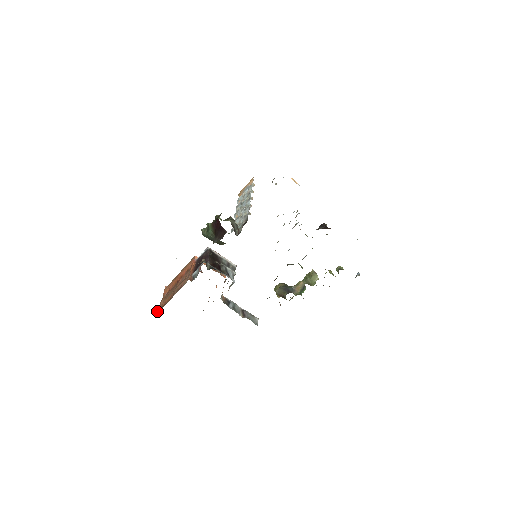
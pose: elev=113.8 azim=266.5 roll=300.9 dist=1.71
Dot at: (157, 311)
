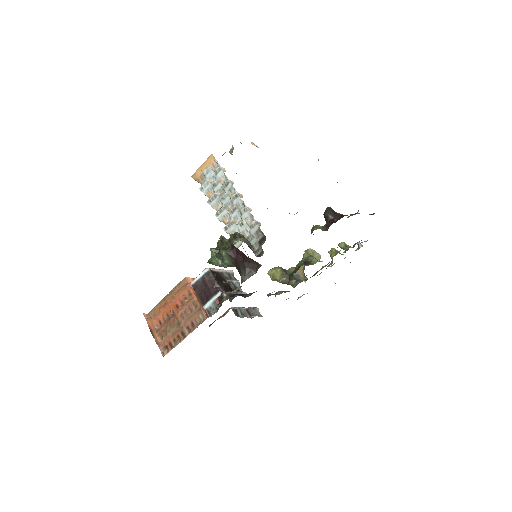
Dot at: (162, 354)
